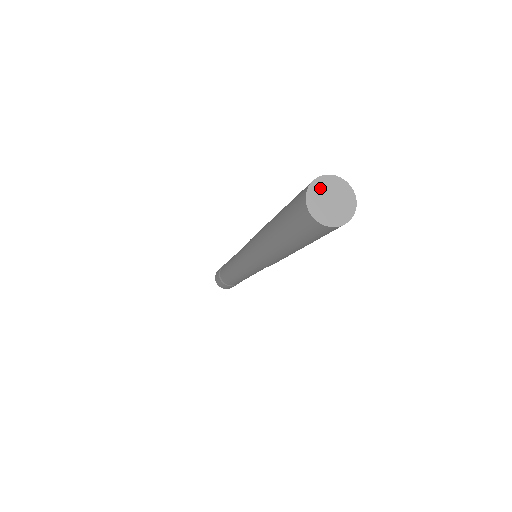
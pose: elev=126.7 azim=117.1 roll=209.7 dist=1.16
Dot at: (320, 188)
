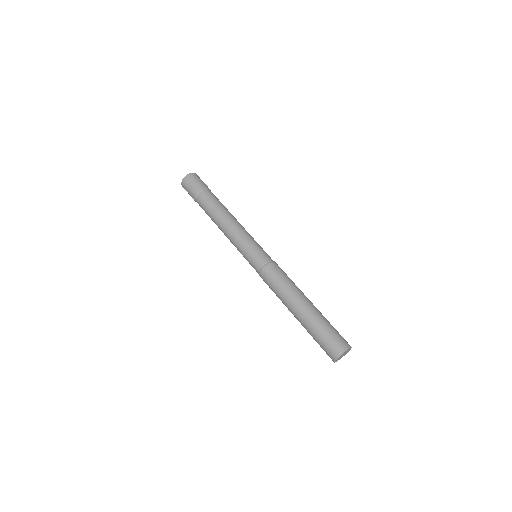
Dot at: occluded
